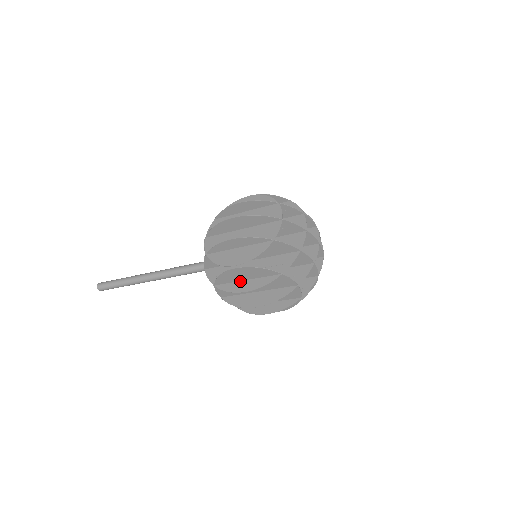
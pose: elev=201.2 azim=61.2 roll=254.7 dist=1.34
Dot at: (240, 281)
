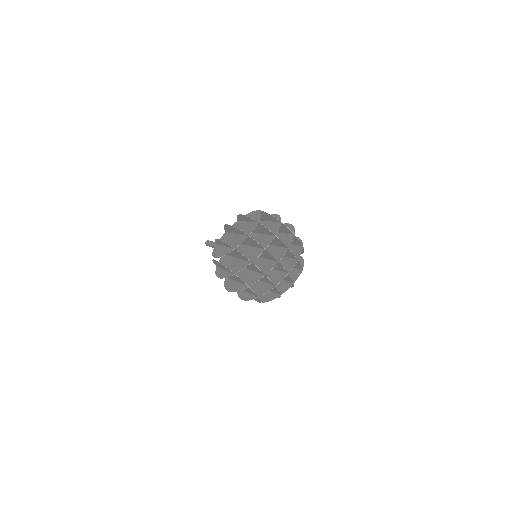
Dot at: (223, 269)
